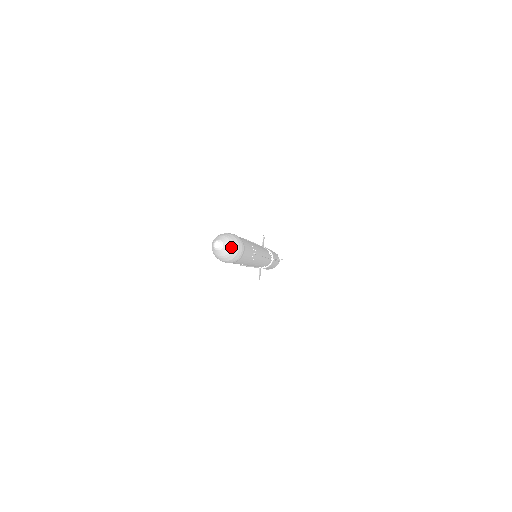
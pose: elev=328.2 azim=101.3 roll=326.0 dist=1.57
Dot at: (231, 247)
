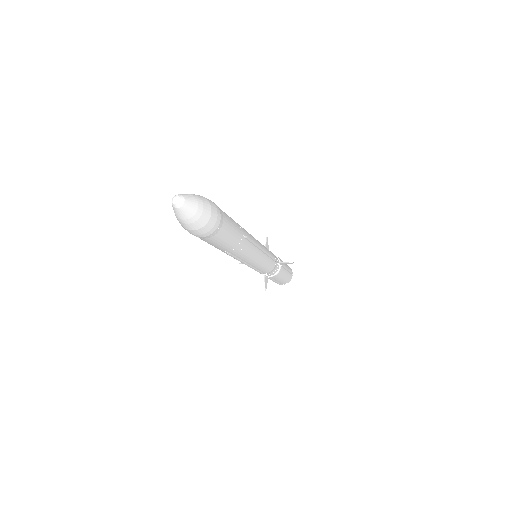
Dot at: (198, 206)
